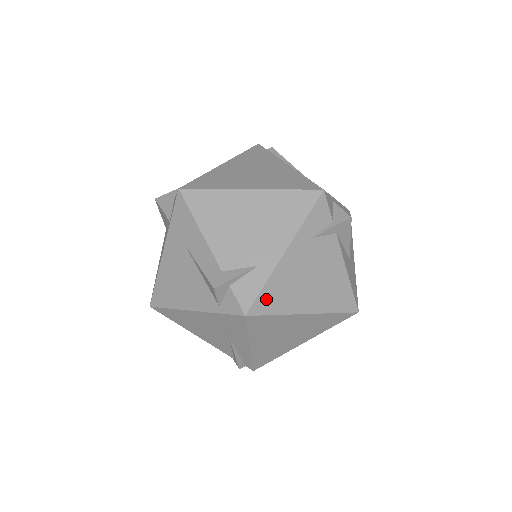
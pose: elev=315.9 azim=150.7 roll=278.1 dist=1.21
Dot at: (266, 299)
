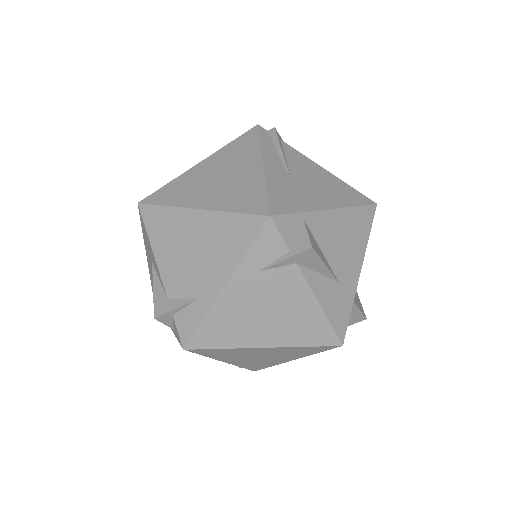
Dot at: (207, 334)
